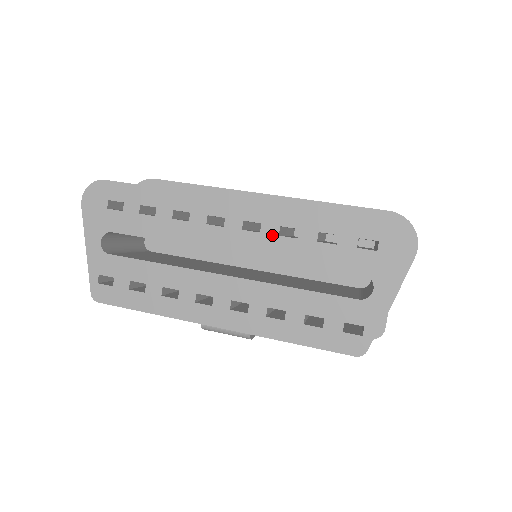
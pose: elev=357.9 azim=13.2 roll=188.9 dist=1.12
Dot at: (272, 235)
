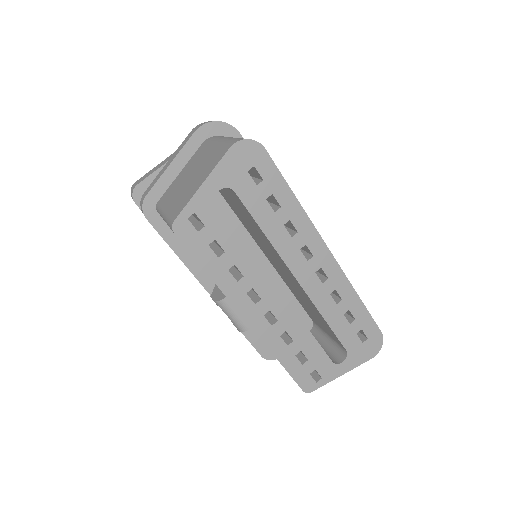
Dot at: (327, 291)
